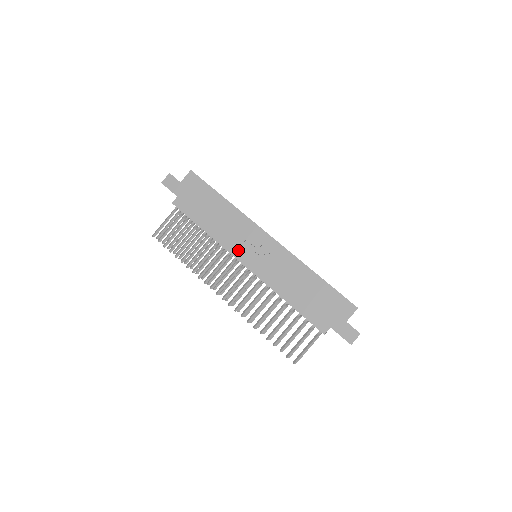
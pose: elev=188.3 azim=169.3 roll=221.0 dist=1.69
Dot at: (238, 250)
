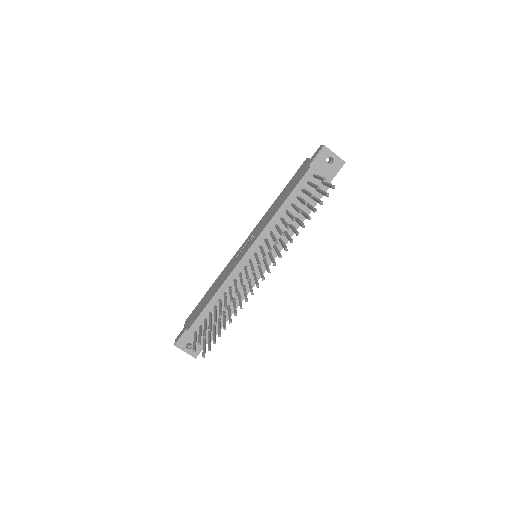
Dot at: (237, 262)
